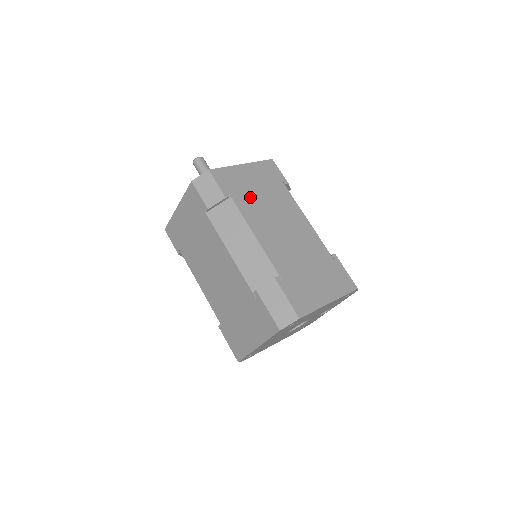
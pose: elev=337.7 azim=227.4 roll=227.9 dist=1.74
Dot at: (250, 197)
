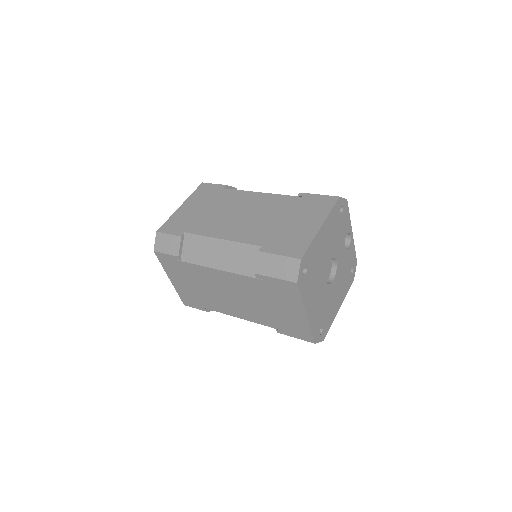
Dot at: (200, 220)
